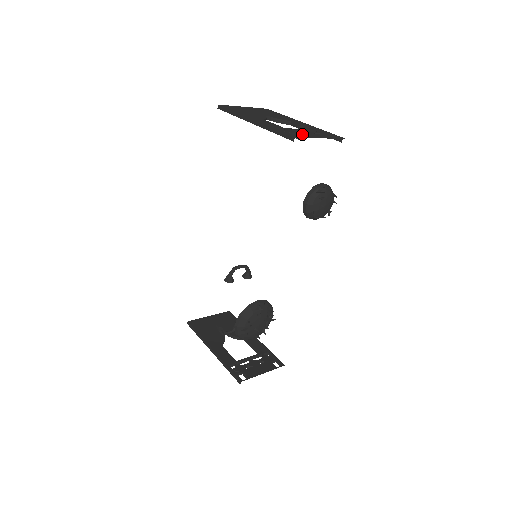
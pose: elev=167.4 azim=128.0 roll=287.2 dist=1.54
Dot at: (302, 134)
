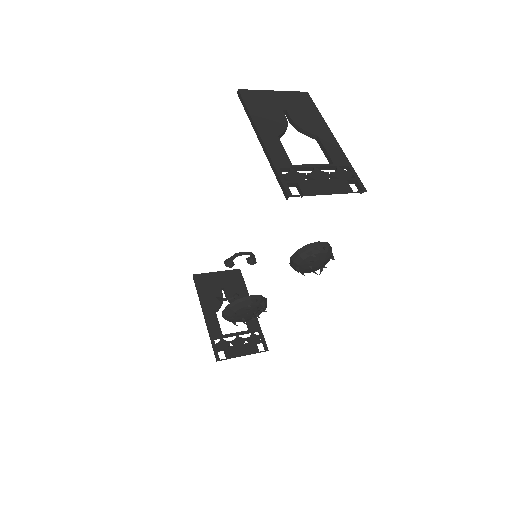
Dot at: (306, 185)
